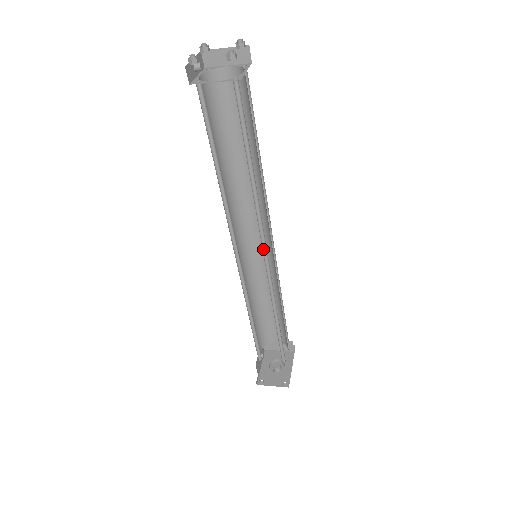
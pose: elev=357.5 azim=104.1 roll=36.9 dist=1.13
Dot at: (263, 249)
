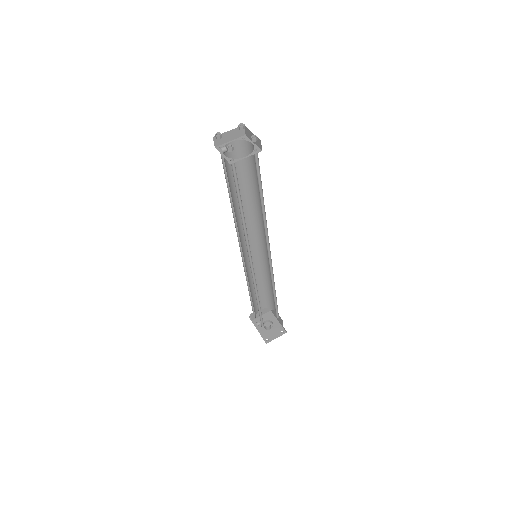
Dot at: (267, 249)
